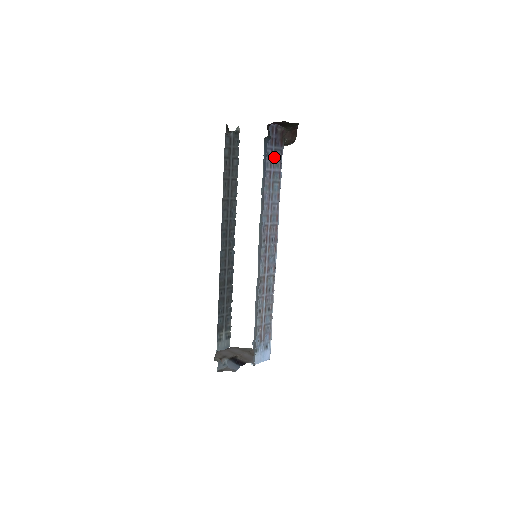
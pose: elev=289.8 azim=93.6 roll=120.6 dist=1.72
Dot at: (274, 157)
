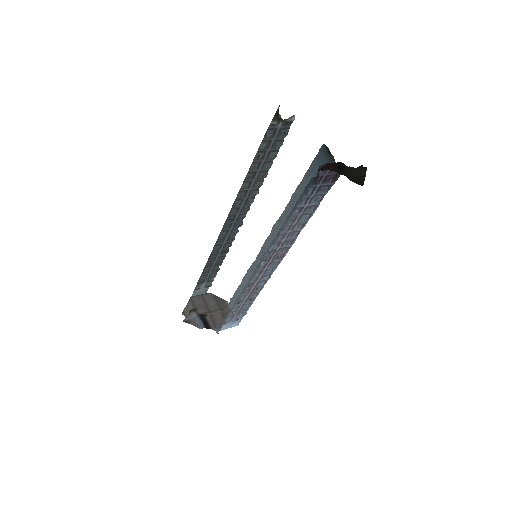
Dot at: (315, 193)
